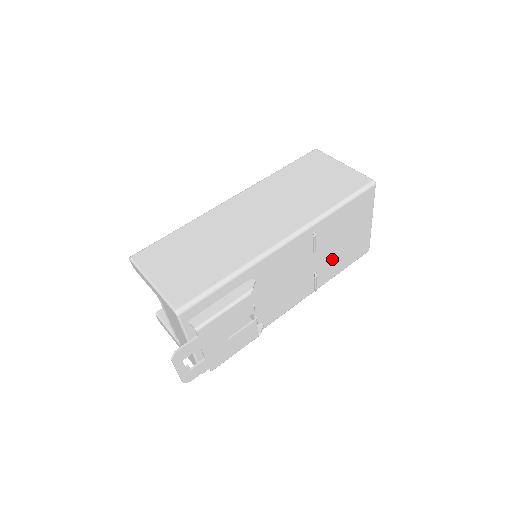
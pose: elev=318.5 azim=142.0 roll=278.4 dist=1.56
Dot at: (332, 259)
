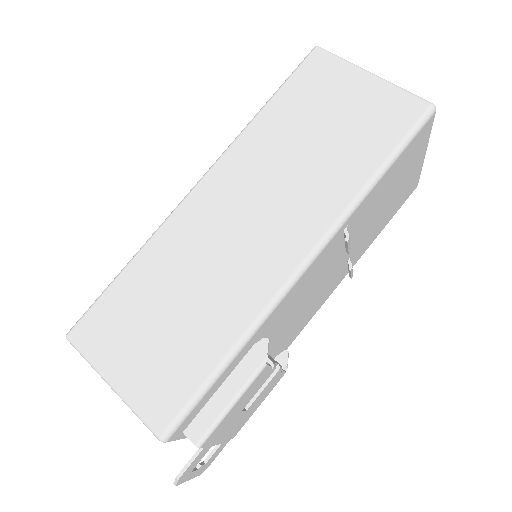
Dot at: (370, 231)
